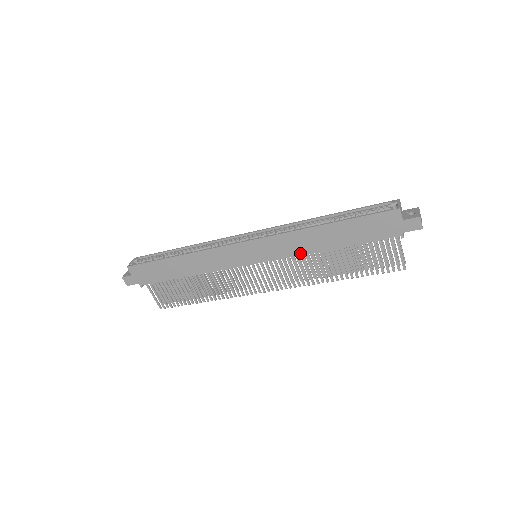
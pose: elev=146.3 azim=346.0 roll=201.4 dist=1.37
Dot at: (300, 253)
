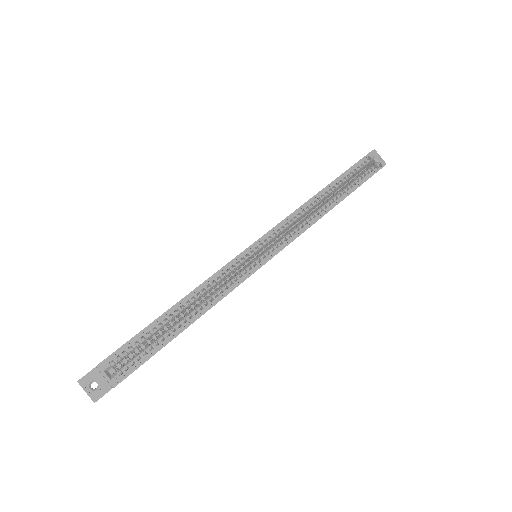
Dot at: occluded
